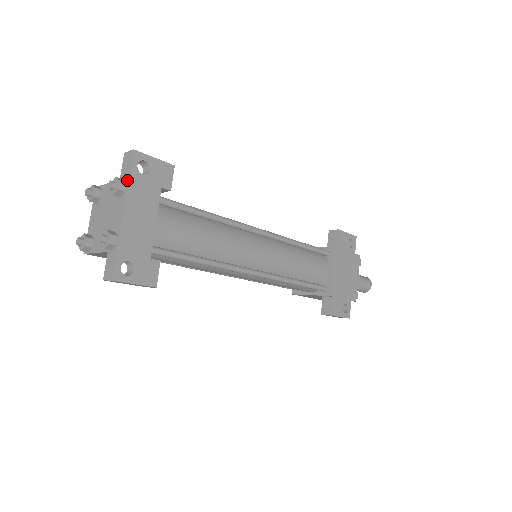
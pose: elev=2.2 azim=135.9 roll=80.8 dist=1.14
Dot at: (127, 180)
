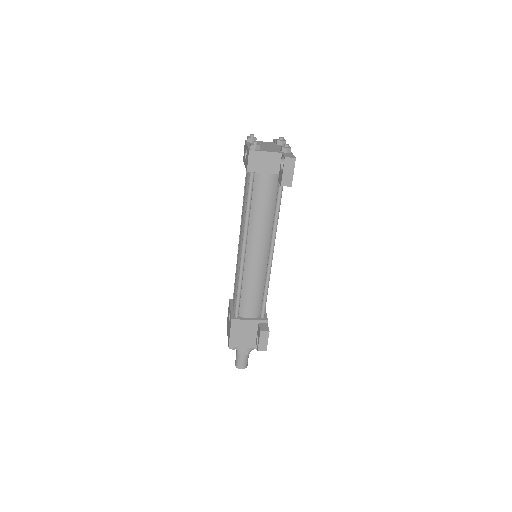
Dot at: occluded
